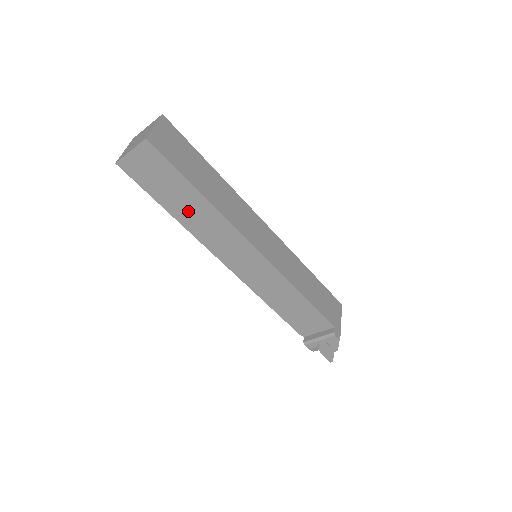
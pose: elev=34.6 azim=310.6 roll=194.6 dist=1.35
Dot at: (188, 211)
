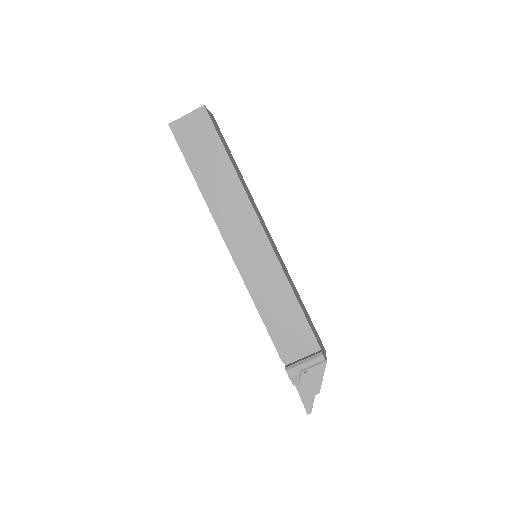
Dot at: (213, 180)
